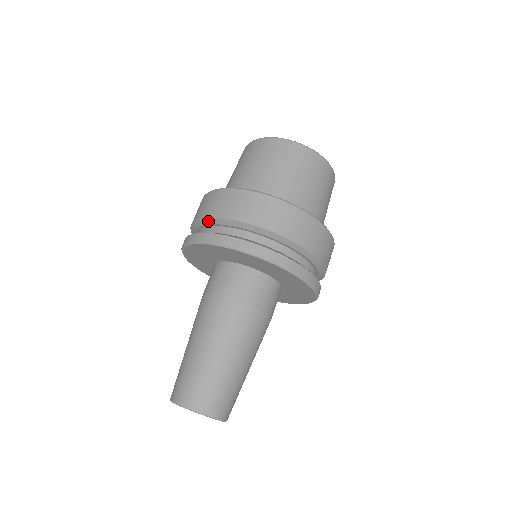
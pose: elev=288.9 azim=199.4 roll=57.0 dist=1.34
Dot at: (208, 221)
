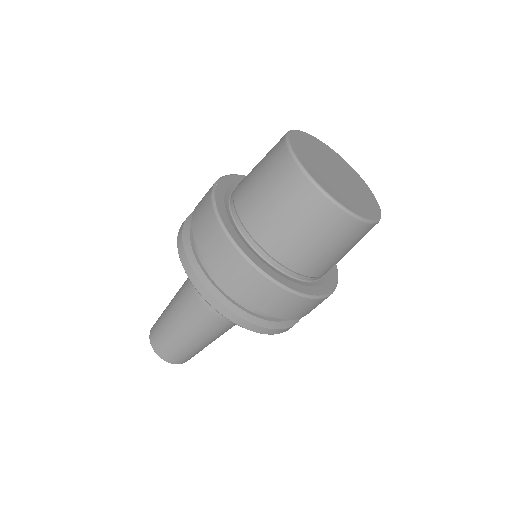
Dot at: (243, 301)
